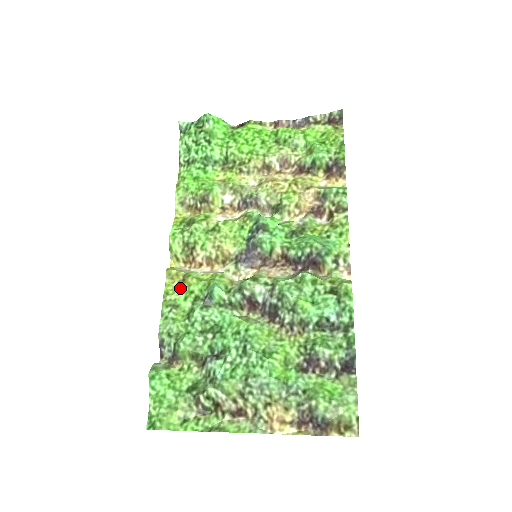
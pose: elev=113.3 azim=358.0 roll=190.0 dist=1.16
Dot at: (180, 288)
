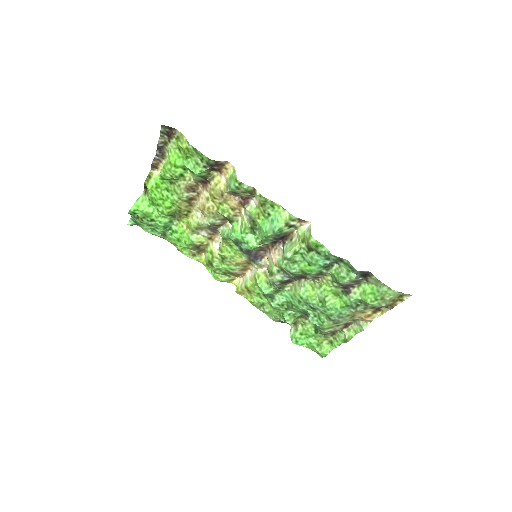
Dot at: (252, 295)
